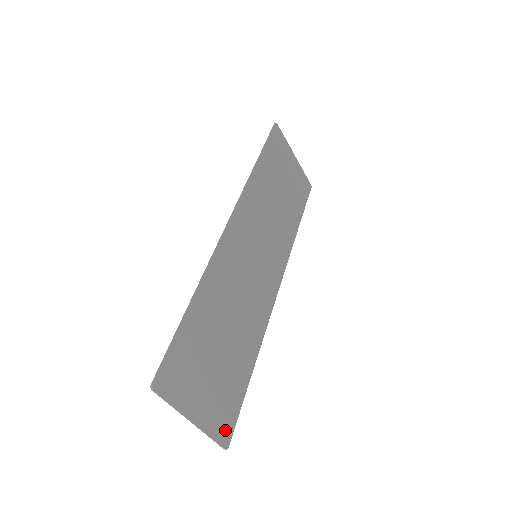
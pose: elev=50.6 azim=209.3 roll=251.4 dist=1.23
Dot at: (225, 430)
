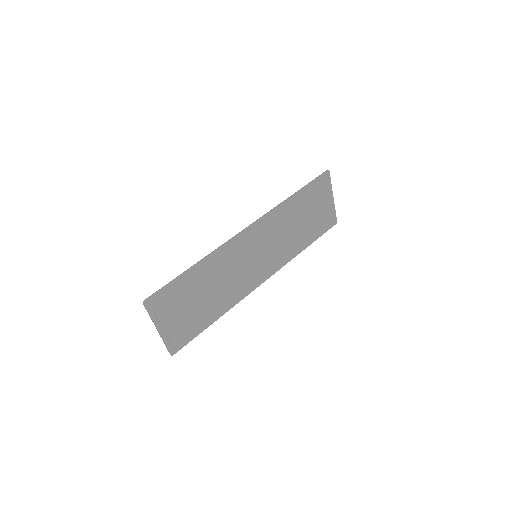
Dot at: (176, 345)
